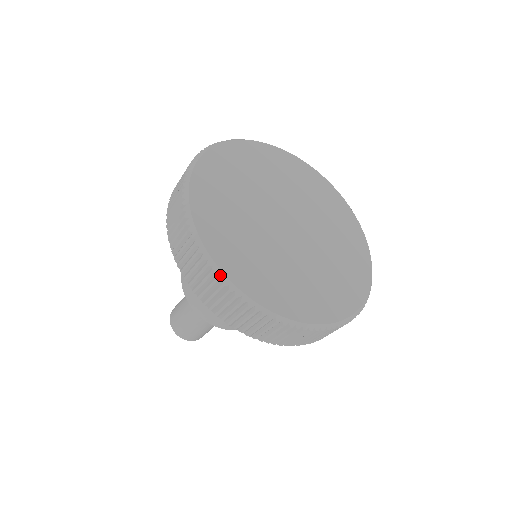
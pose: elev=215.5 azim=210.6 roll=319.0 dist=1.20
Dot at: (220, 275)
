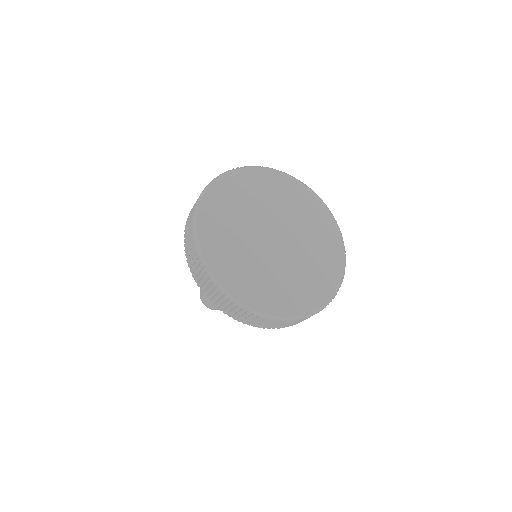
Dot at: (199, 253)
